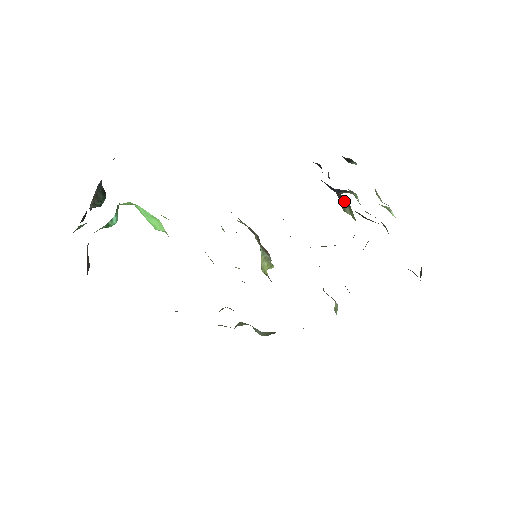
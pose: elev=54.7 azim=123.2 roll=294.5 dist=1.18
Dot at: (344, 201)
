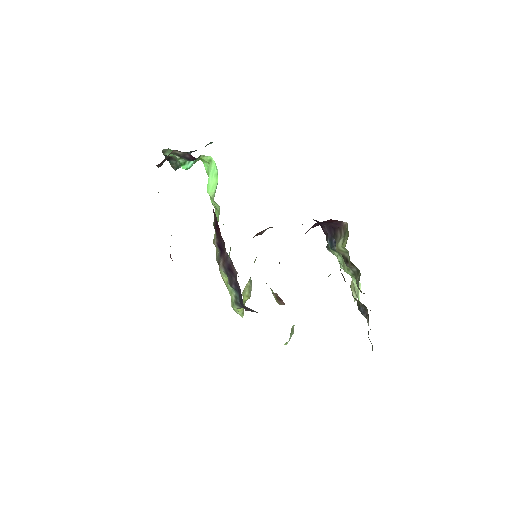
Dot at: (341, 236)
